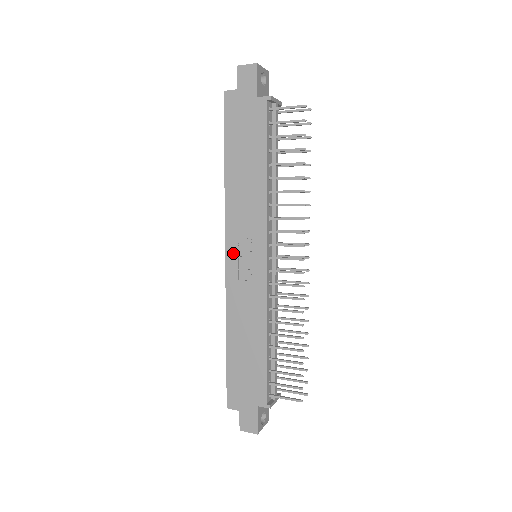
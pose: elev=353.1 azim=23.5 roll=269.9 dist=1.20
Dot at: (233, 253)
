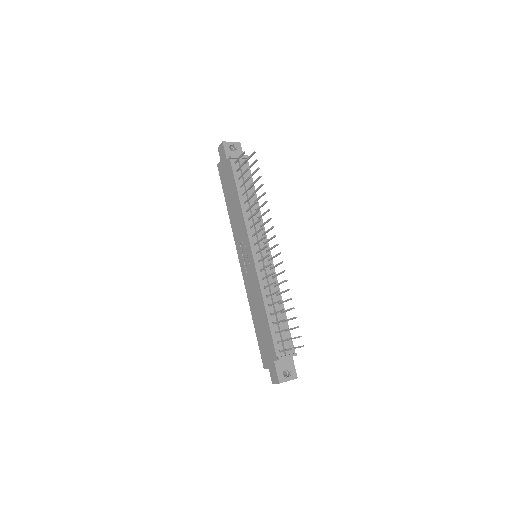
Dot at: (241, 258)
